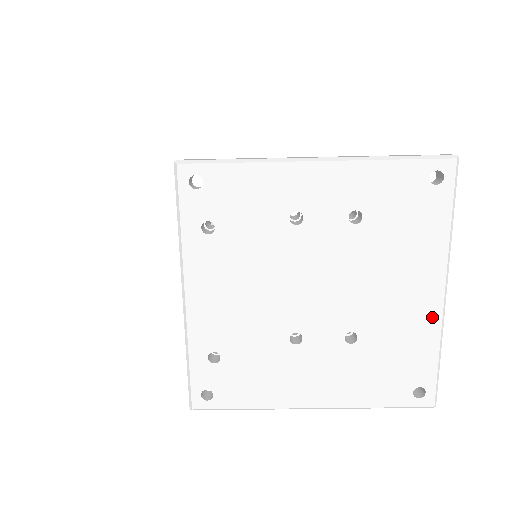
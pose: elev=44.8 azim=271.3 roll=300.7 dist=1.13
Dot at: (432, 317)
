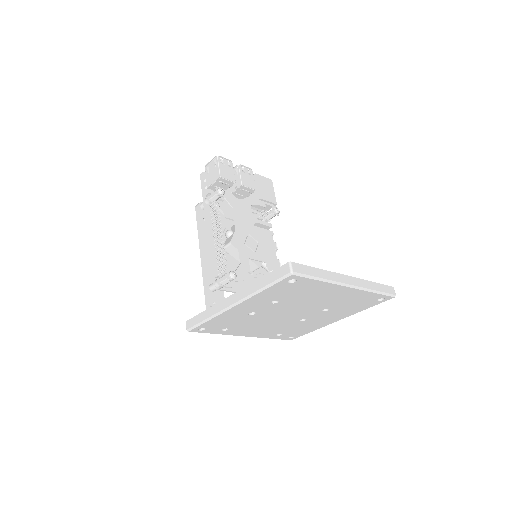
Dot at: (355, 292)
